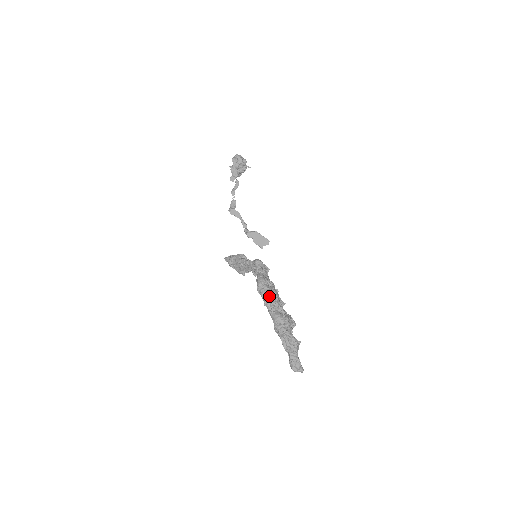
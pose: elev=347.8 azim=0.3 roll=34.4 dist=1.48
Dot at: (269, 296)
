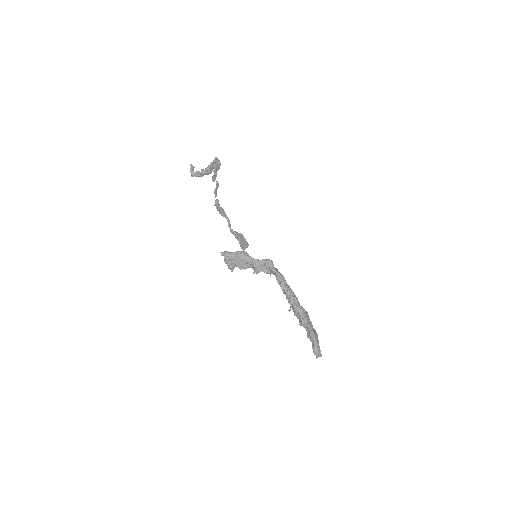
Dot at: (292, 292)
